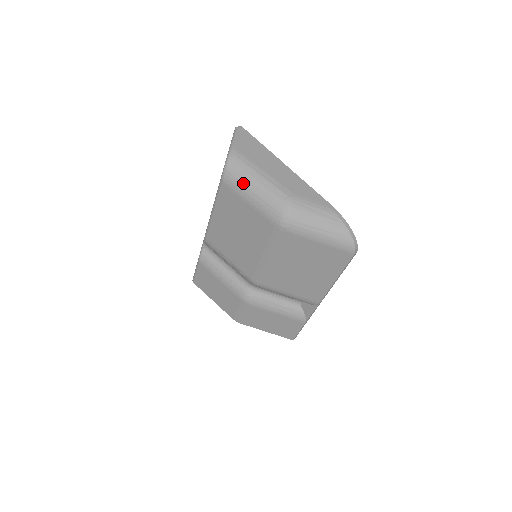
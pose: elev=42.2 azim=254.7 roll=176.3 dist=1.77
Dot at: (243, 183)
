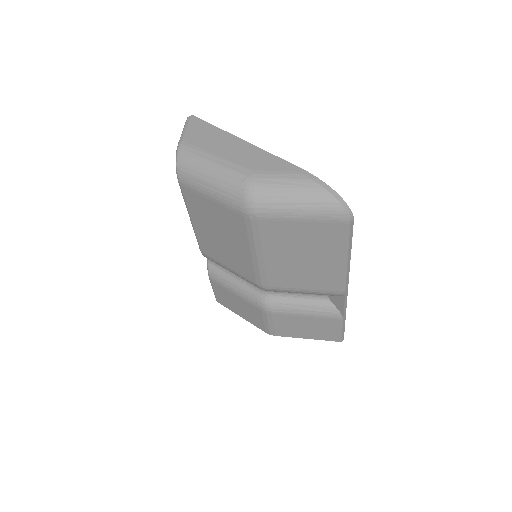
Dot at: (197, 177)
